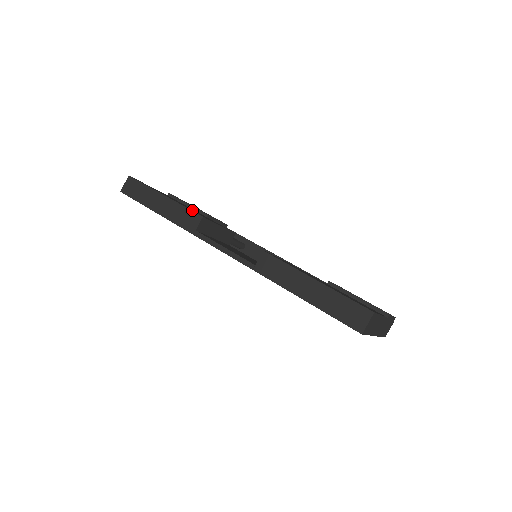
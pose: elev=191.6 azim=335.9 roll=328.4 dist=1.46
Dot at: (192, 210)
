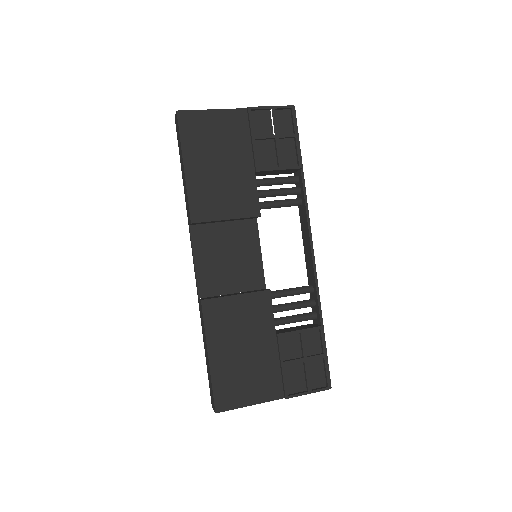
Dot at: (203, 195)
